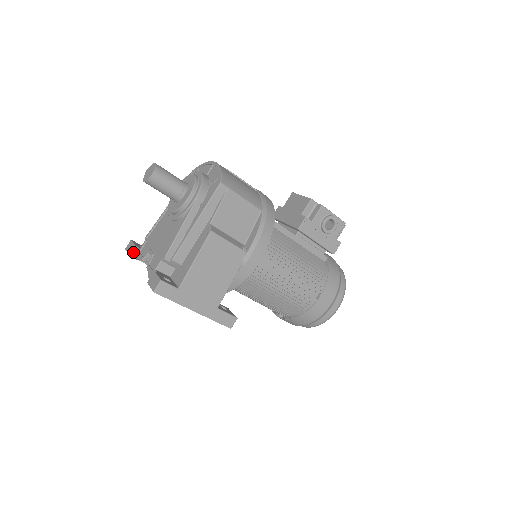
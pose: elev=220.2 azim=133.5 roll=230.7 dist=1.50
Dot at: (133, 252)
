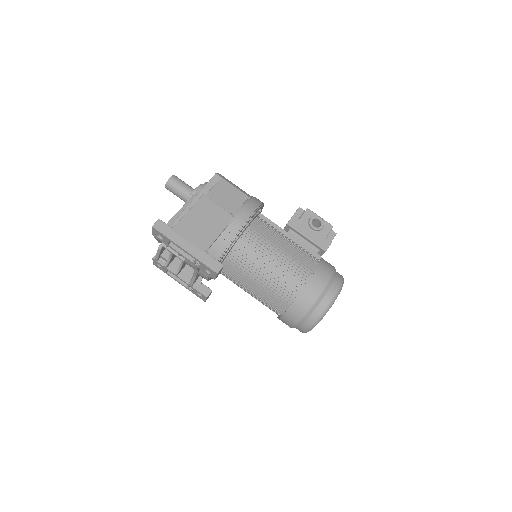
Dot at: occluded
